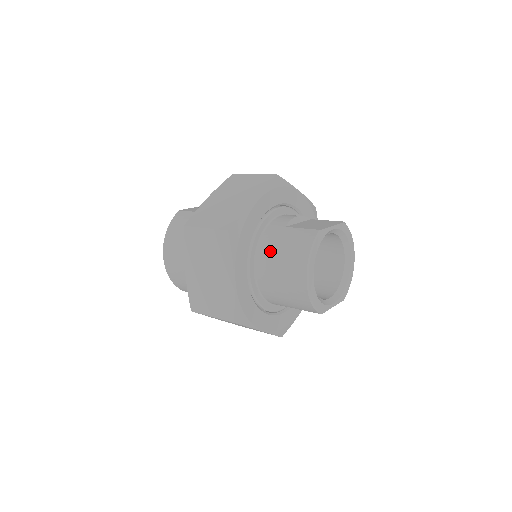
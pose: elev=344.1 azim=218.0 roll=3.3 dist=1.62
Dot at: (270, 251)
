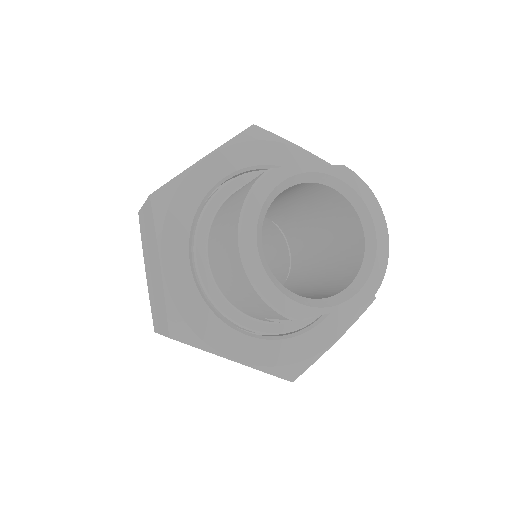
Dot at: (217, 223)
